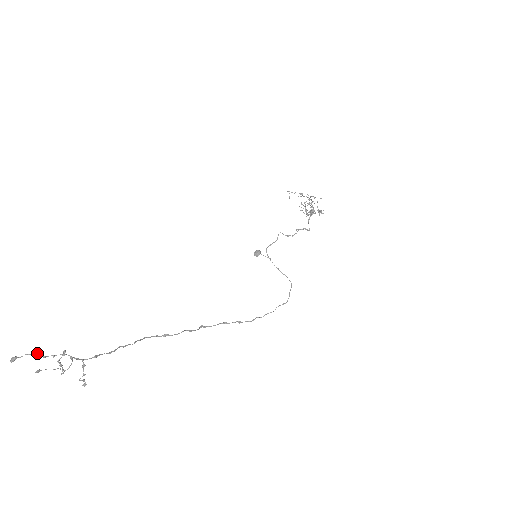
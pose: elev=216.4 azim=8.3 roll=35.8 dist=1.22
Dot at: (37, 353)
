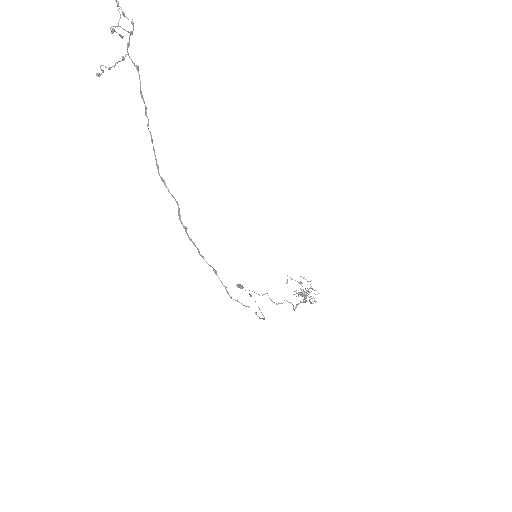
Dot at: out of frame
